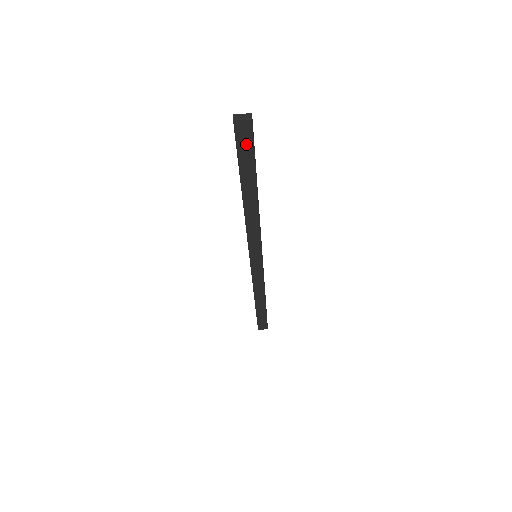
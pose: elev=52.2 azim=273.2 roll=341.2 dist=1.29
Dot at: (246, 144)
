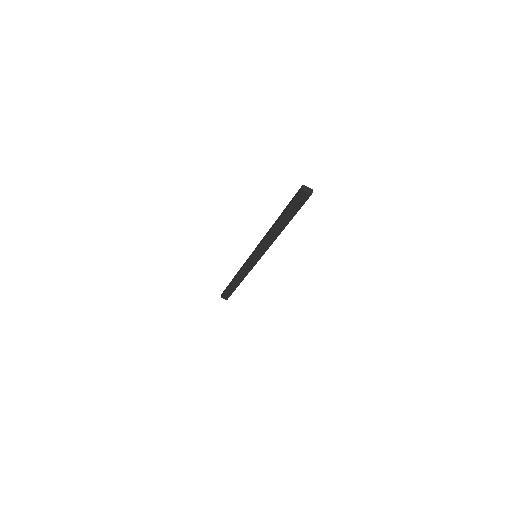
Dot at: (299, 202)
